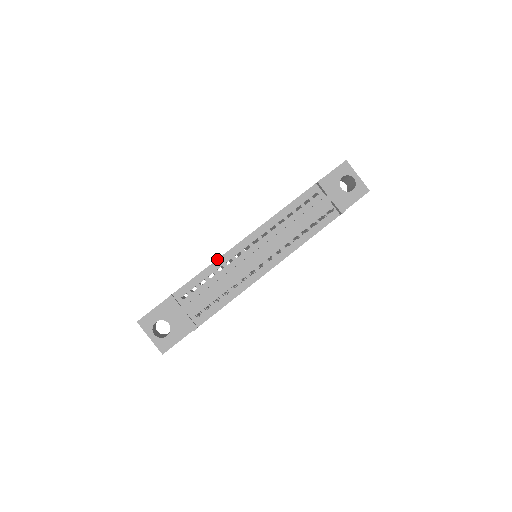
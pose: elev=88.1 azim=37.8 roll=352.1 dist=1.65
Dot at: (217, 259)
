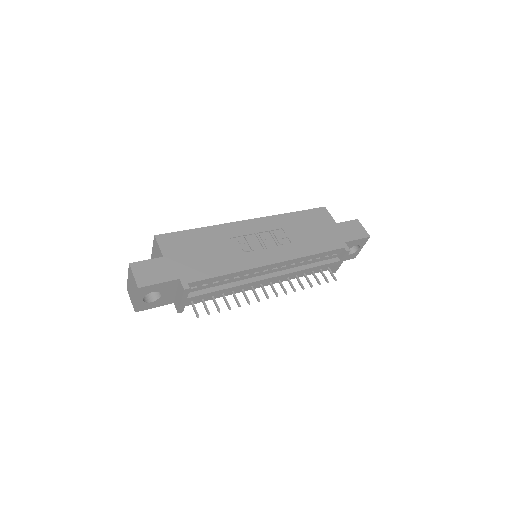
Dot at: (242, 271)
